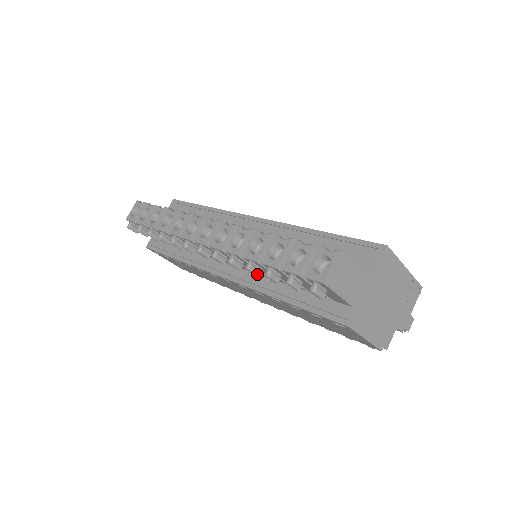
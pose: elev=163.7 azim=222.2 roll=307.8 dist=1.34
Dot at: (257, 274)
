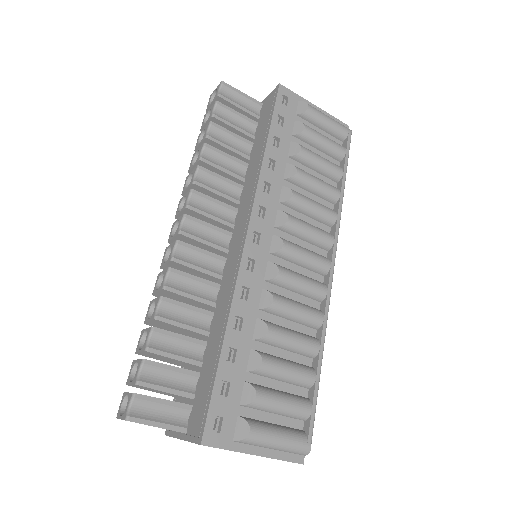
Dot at: occluded
